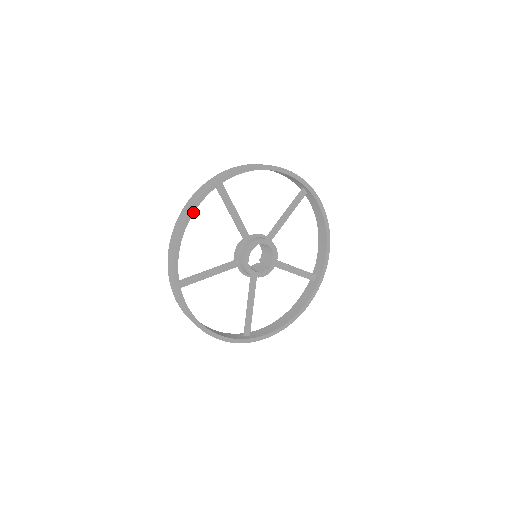
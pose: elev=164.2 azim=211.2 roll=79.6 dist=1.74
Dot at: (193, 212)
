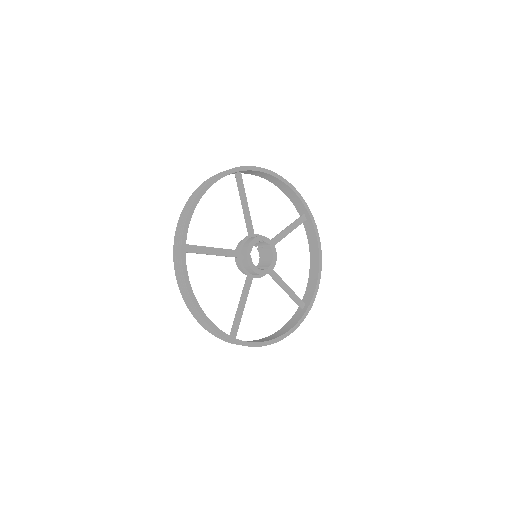
Dot at: (214, 182)
